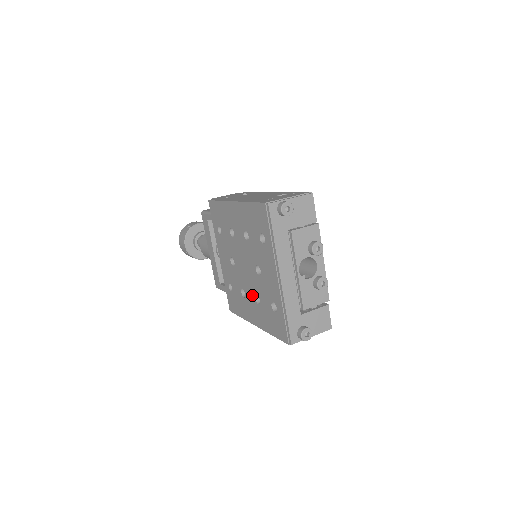
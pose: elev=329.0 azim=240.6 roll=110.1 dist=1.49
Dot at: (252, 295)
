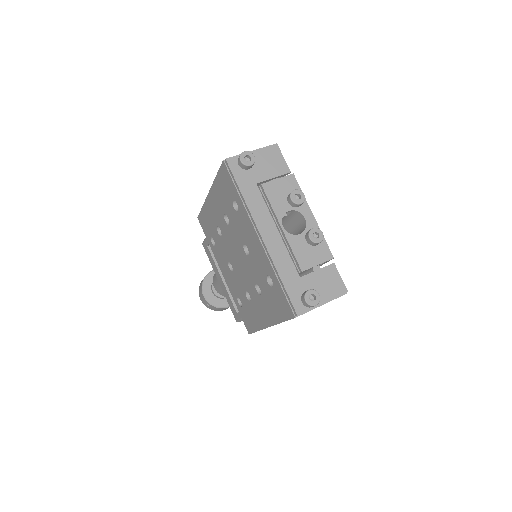
Dot at: (253, 289)
